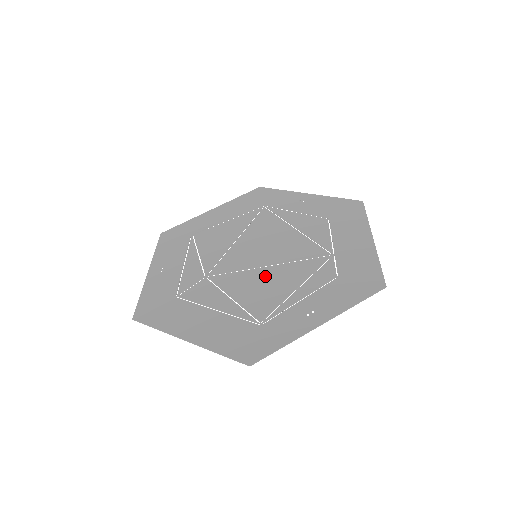
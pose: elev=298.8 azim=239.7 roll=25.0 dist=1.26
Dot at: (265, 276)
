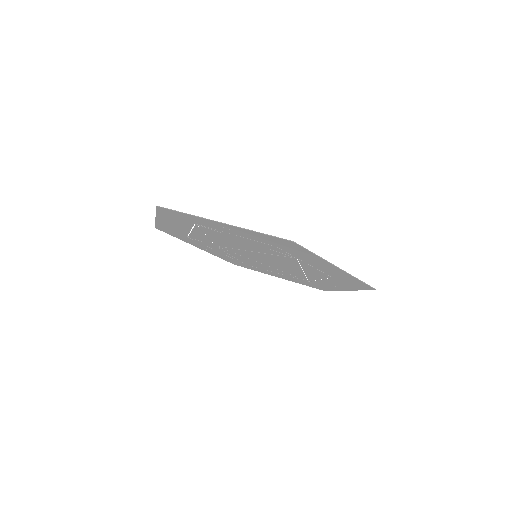
Dot at: (241, 246)
